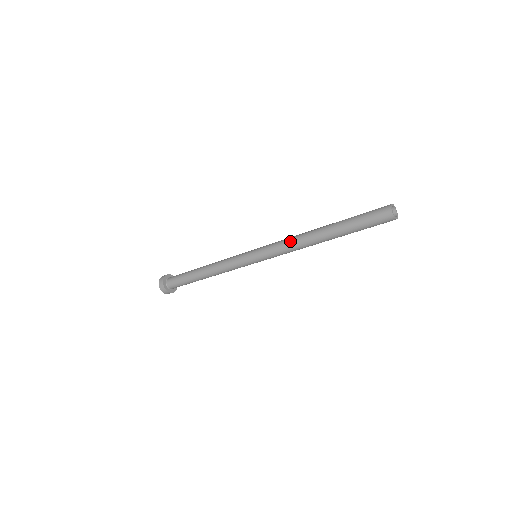
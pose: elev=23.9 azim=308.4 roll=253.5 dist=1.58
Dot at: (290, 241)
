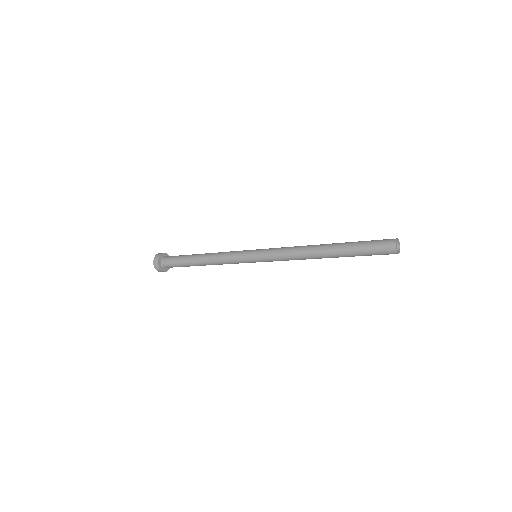
Dot at: (293, 248)
